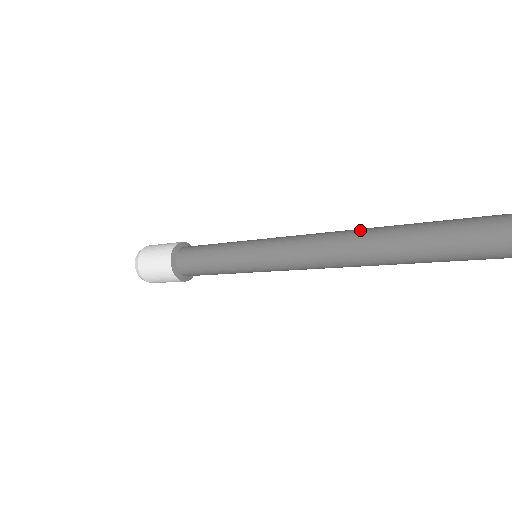
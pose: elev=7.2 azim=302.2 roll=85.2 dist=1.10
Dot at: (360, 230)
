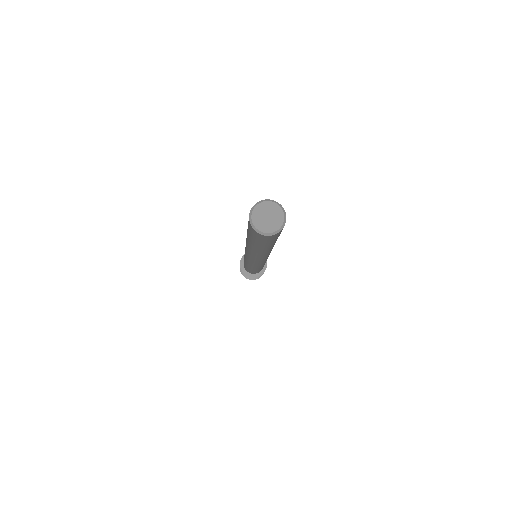
Dot at: occluded
